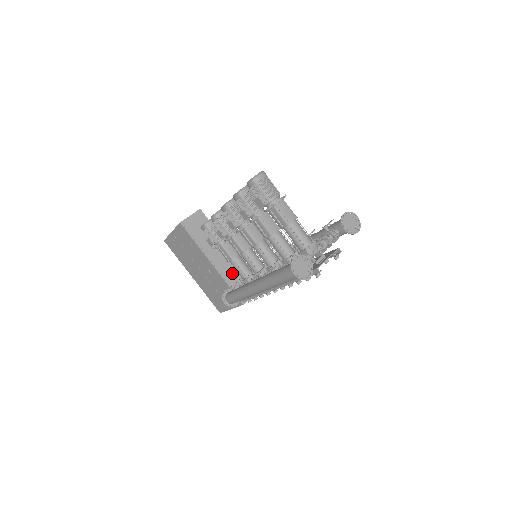
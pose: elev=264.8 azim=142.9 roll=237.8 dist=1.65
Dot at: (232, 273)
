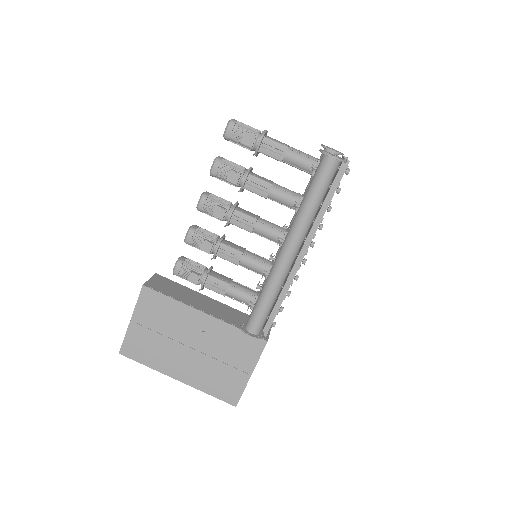
Dot at: (232, 317)
